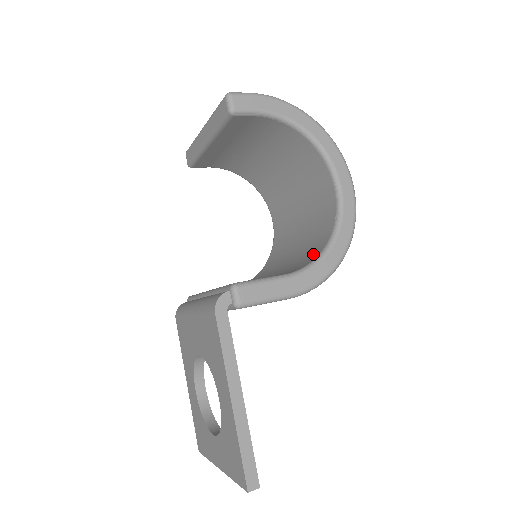
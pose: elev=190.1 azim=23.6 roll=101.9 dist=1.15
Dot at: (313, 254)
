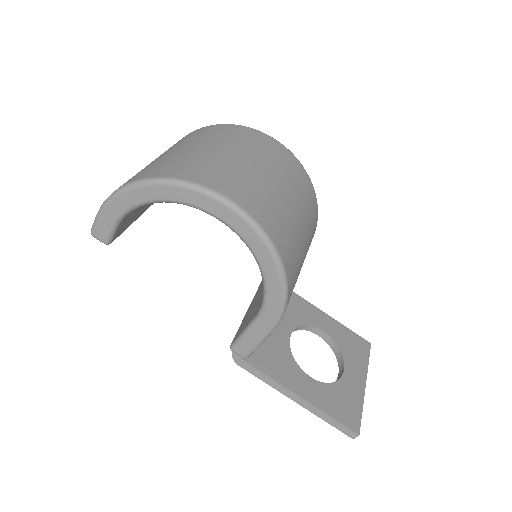
Dot at: occluded
